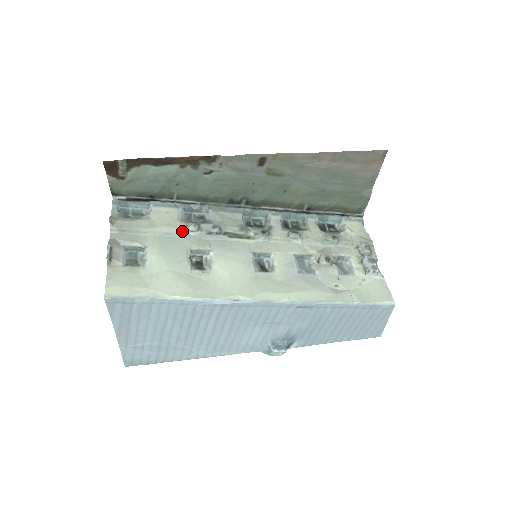
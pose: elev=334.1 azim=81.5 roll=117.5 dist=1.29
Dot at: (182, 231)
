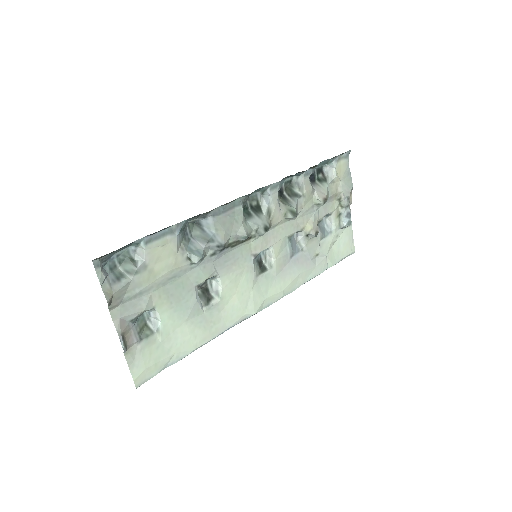
Dot at: (186, 267)
